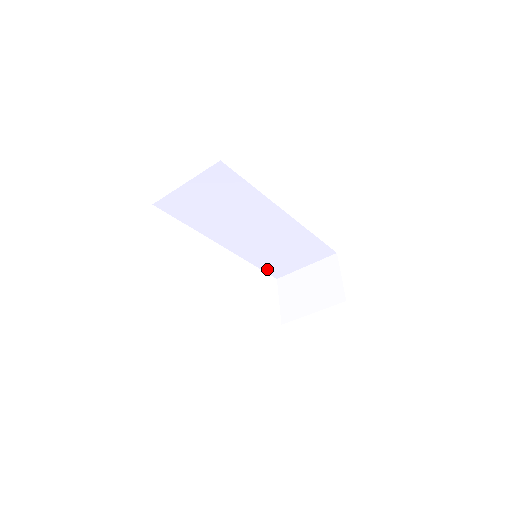
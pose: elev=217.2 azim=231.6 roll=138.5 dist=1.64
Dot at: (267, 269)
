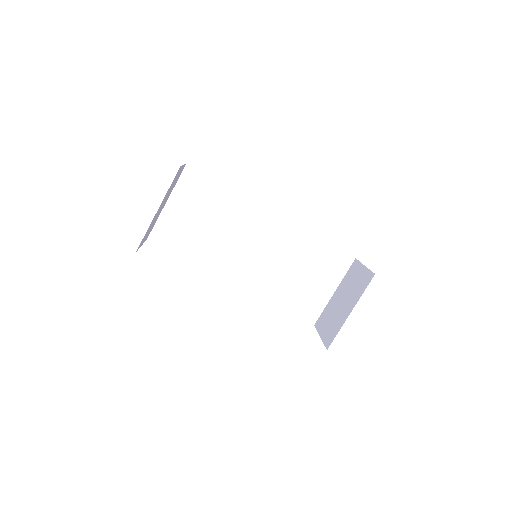
Dot at: (295, 310)
